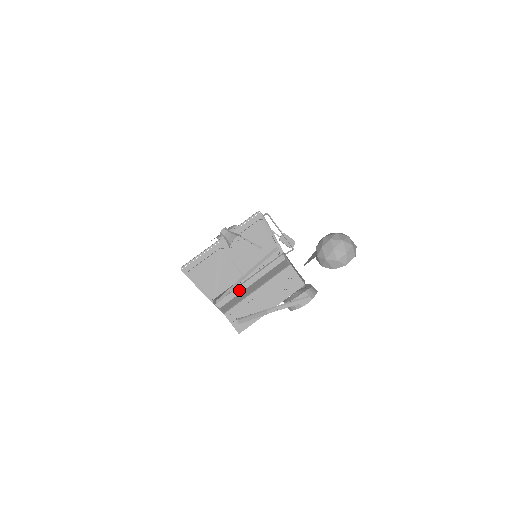
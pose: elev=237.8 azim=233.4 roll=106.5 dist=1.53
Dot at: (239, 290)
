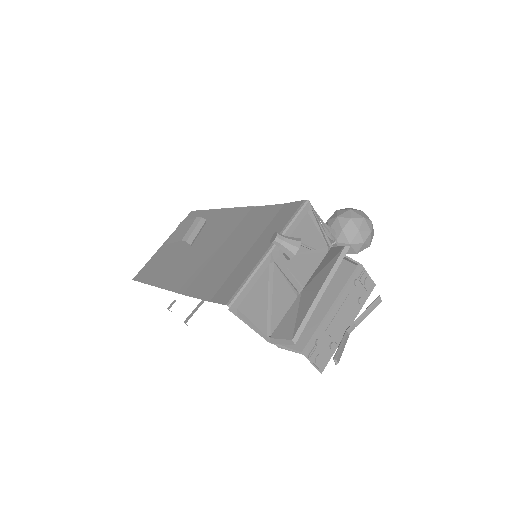
Dot at: occluded
